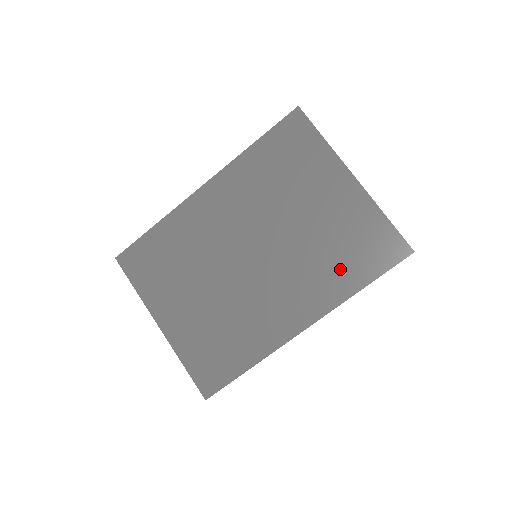
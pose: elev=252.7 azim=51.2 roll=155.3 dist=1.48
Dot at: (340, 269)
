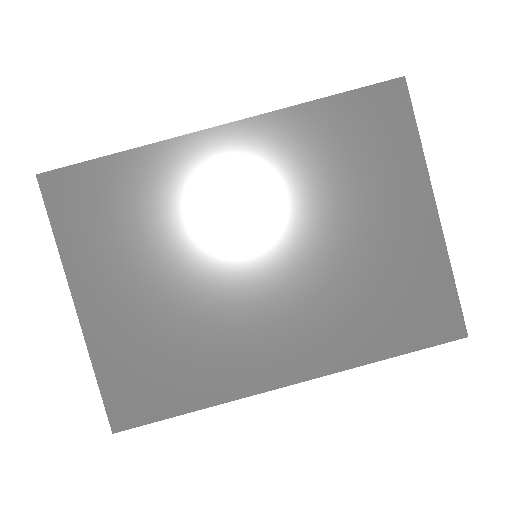
Dot at: (369, 323)
